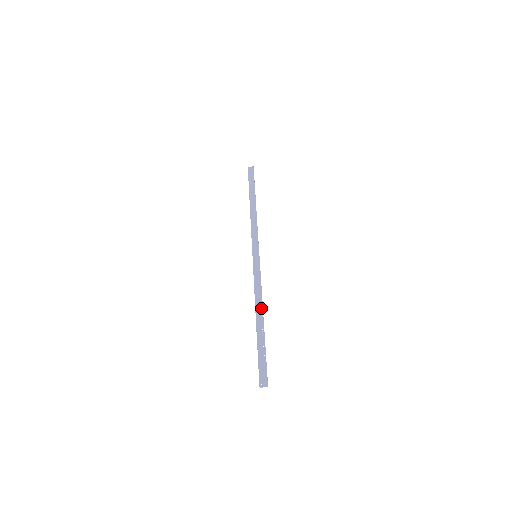
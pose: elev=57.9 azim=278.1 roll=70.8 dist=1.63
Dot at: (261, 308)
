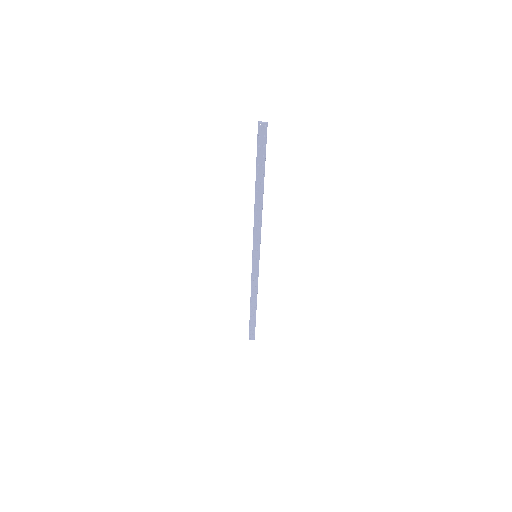
Dot at: (261, 203)
